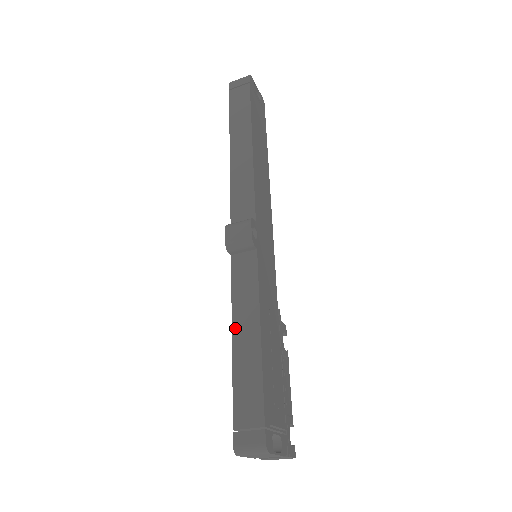
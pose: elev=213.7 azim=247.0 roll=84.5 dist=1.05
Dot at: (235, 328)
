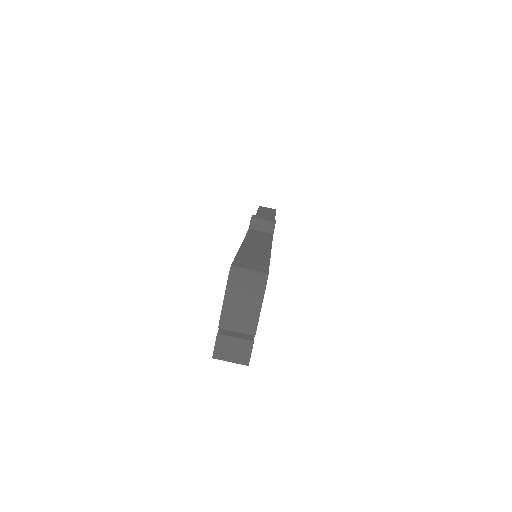
Dot at: (246, 241)
